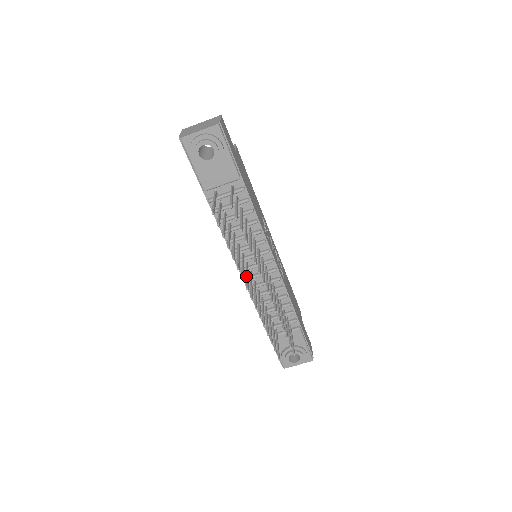
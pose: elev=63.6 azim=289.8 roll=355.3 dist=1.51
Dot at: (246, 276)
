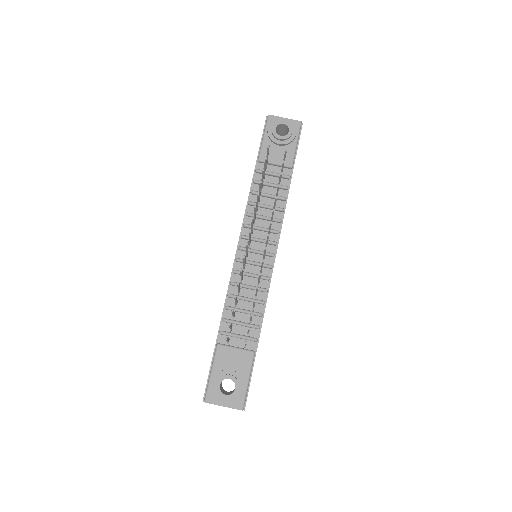
Dot at: occluded
